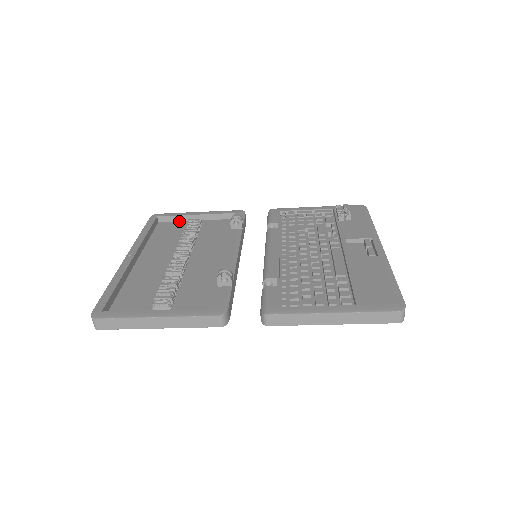
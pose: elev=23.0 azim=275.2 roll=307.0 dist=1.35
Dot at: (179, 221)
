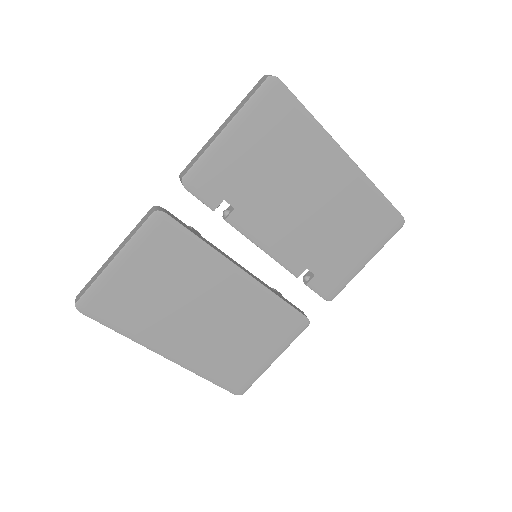
Dot at: occluded
